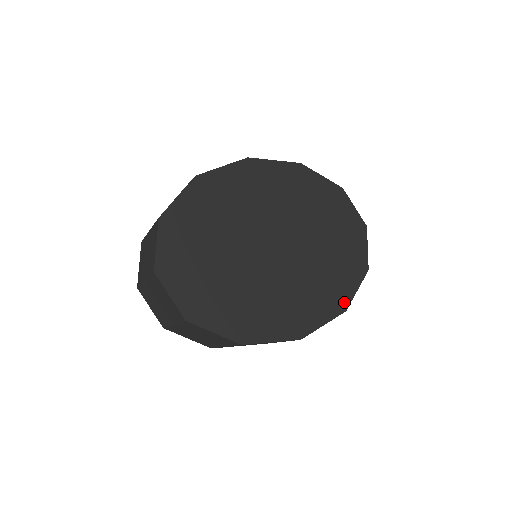
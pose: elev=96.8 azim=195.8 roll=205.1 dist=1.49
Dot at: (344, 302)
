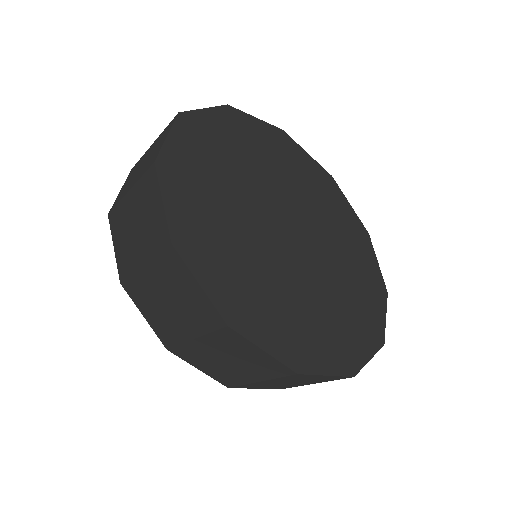
Dot at: (304, 364)
